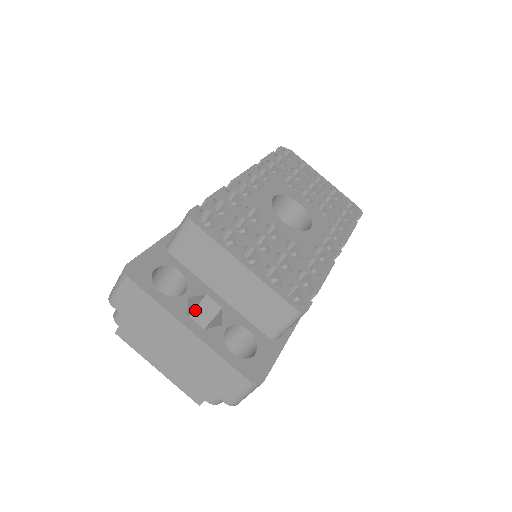
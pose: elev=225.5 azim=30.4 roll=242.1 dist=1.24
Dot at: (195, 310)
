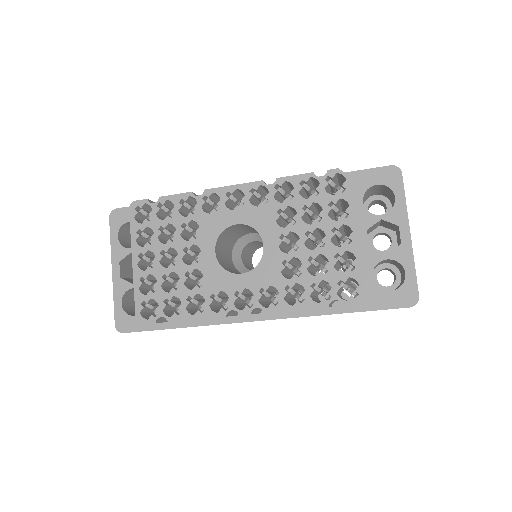
Dot at: occluded
